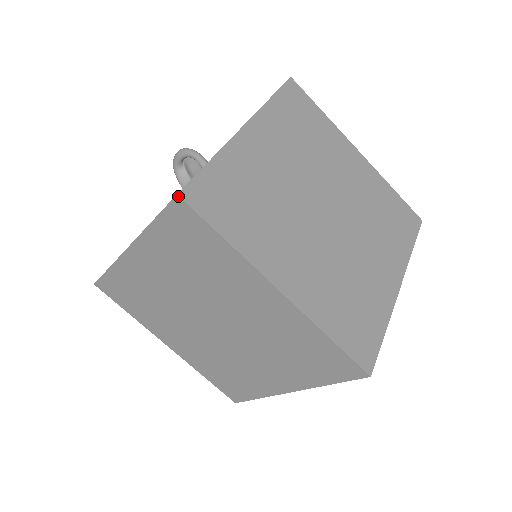
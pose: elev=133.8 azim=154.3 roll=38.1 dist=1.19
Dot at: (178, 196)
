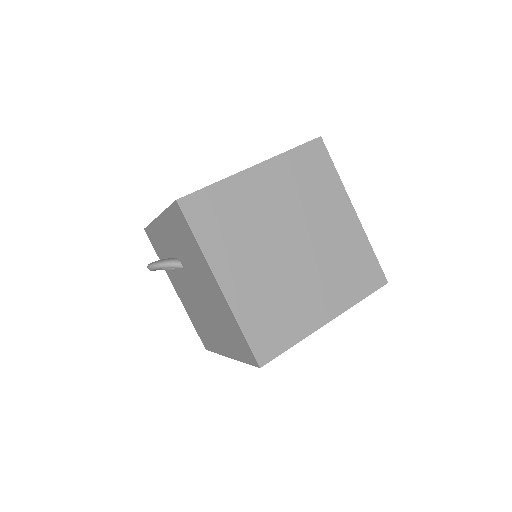
Dot at: occluded
